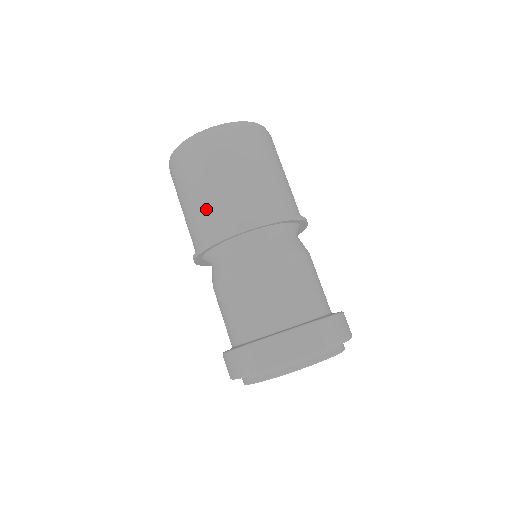
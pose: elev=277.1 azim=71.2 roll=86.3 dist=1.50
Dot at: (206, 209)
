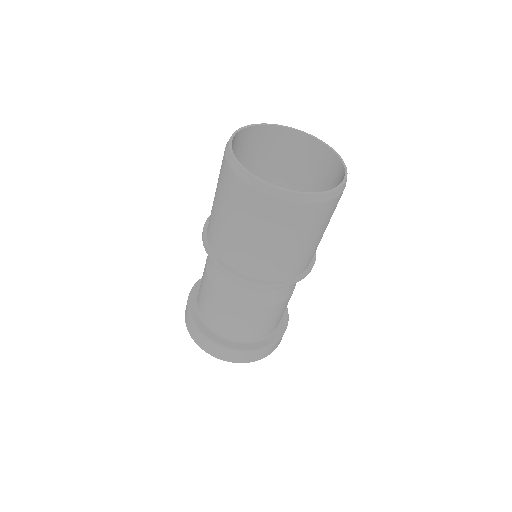
Dot at: (231, 241)
